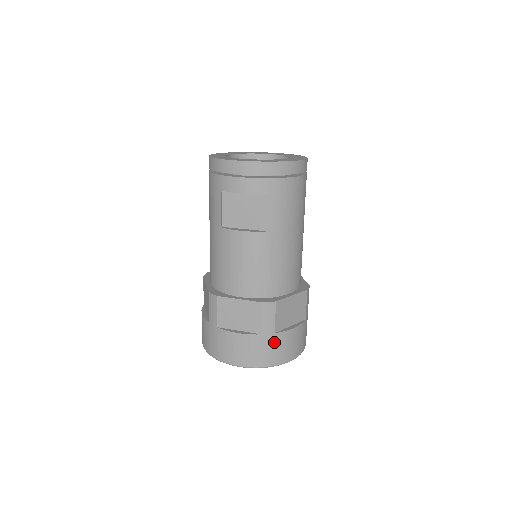
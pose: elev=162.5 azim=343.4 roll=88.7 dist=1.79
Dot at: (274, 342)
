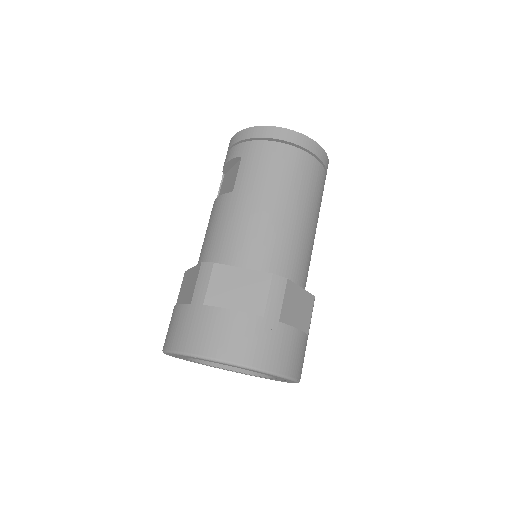
Dot at: (200, 318)
